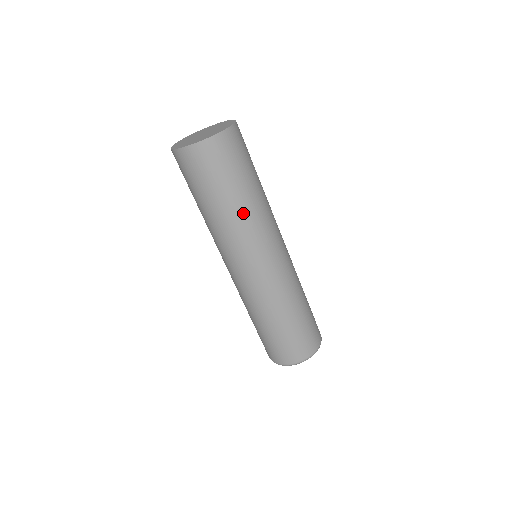
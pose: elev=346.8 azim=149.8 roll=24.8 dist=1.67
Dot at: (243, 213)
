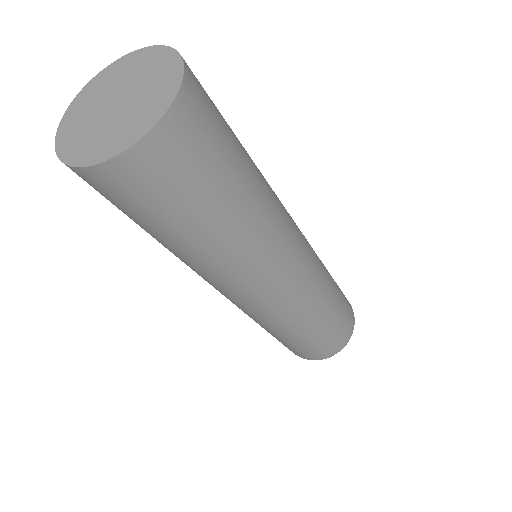
Dot at: (257, 213)
